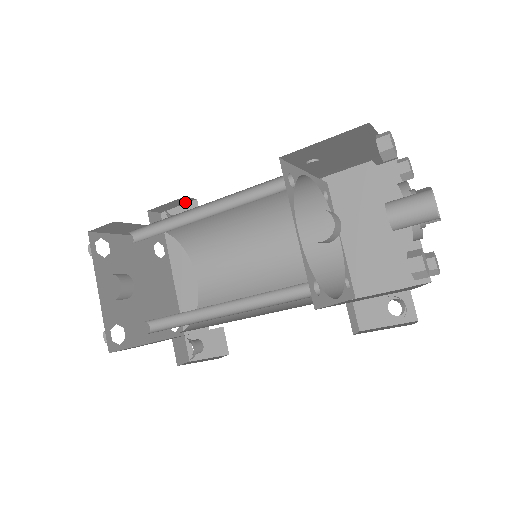
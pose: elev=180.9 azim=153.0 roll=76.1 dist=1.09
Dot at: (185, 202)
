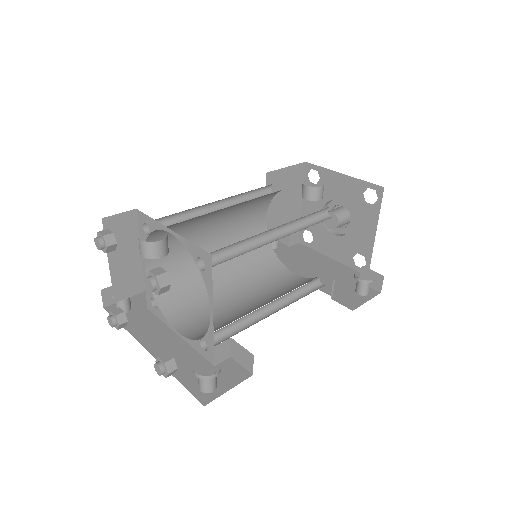
Dot at: occluded
